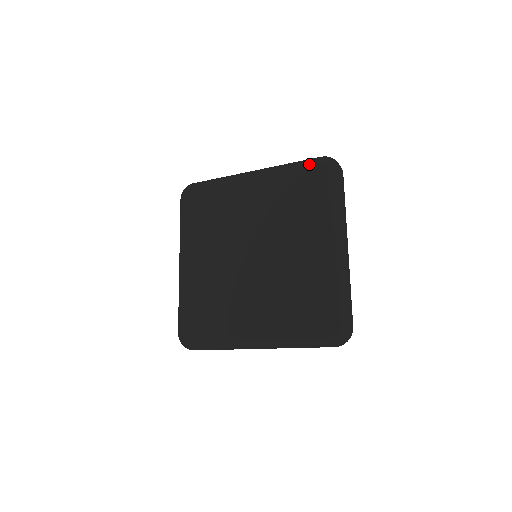
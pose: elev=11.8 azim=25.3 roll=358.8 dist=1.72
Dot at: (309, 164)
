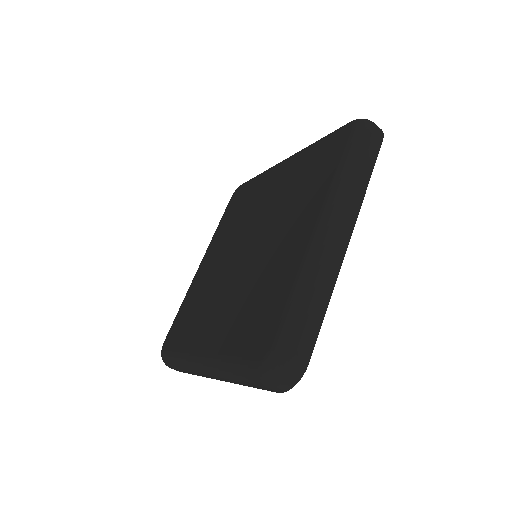
Dot at: (227, 205)
